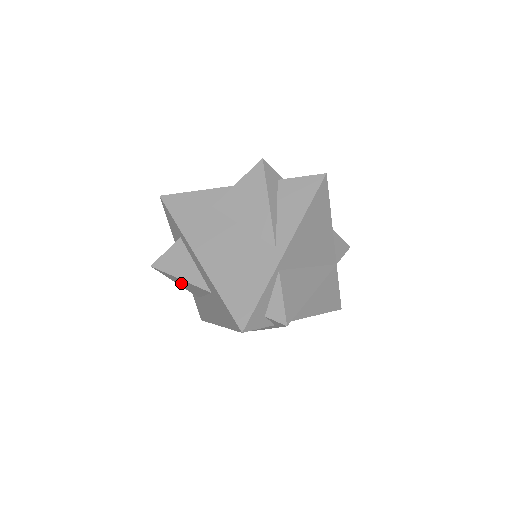
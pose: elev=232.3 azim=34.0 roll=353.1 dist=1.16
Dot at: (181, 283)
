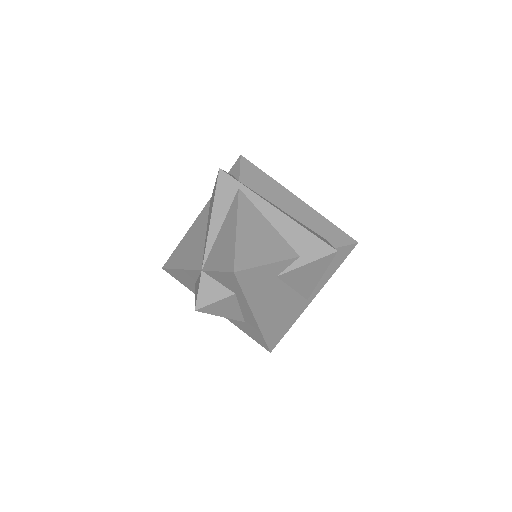
Dot at: occluded
